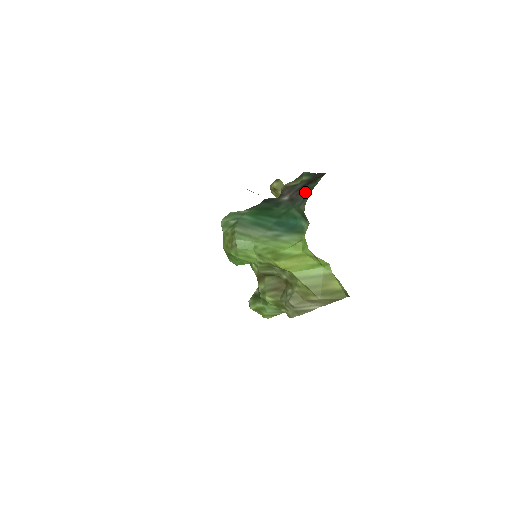
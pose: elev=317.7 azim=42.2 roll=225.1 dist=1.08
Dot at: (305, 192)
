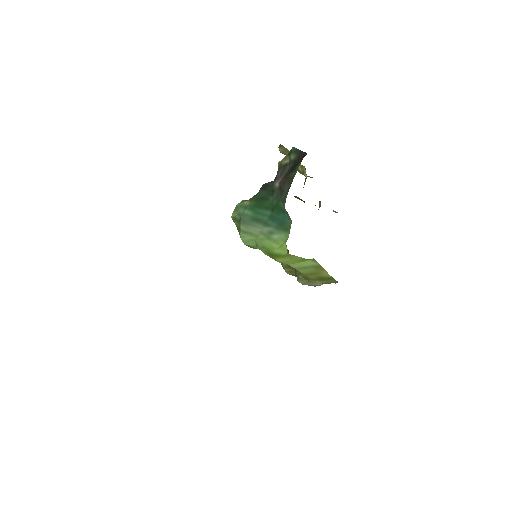
Dot at: (288, 183)
